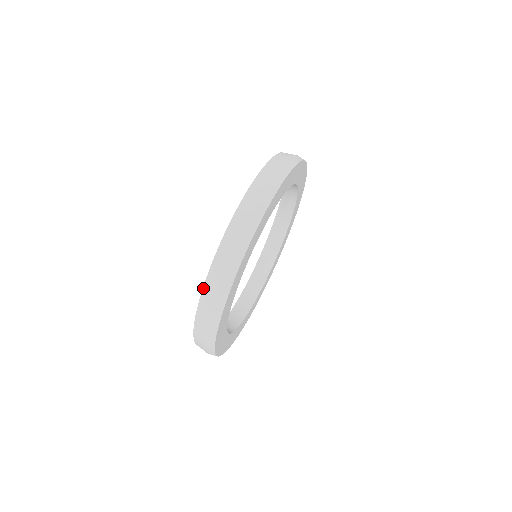
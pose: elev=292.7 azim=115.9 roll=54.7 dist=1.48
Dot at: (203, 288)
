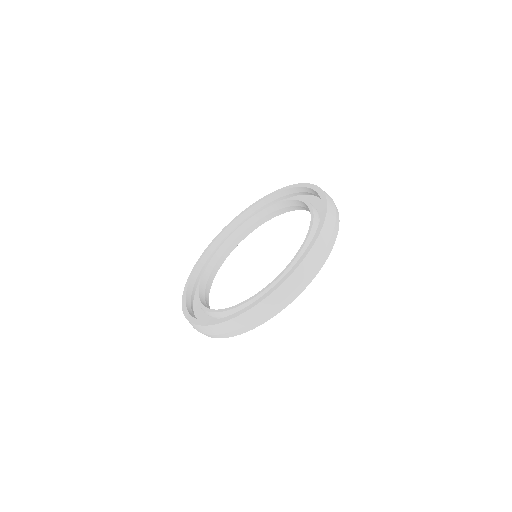
Dot at: (185, 316)
